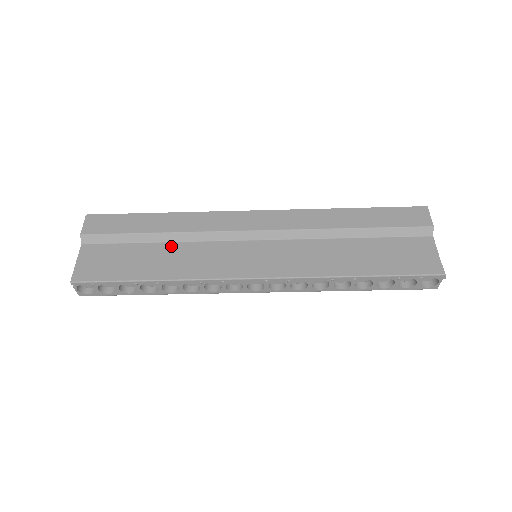
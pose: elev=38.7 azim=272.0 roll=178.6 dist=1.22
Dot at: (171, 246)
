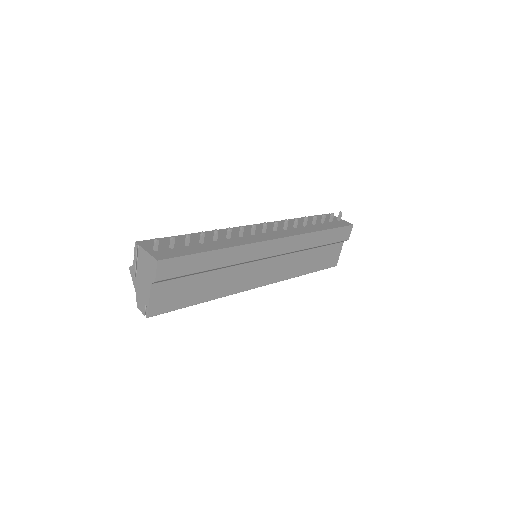
Dot at: (217, 273)
